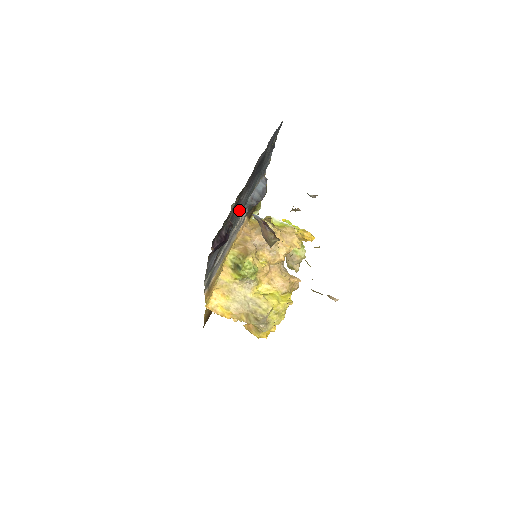
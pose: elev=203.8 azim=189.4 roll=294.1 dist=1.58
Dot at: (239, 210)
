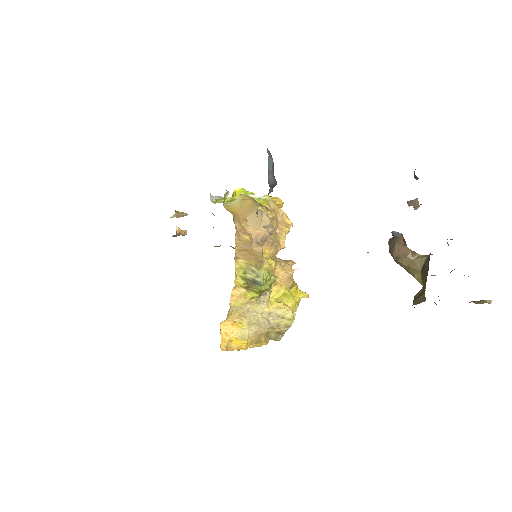
Dot at: occluded
